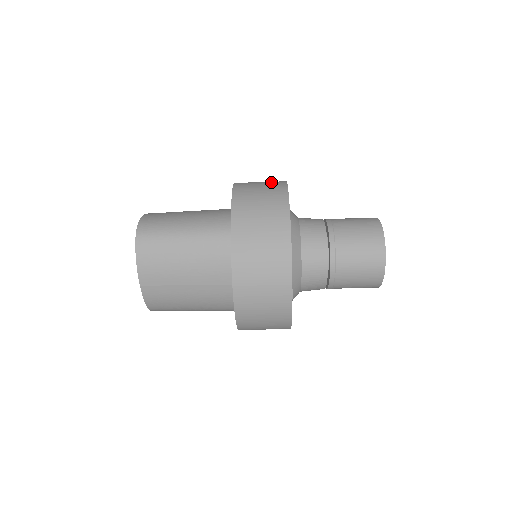
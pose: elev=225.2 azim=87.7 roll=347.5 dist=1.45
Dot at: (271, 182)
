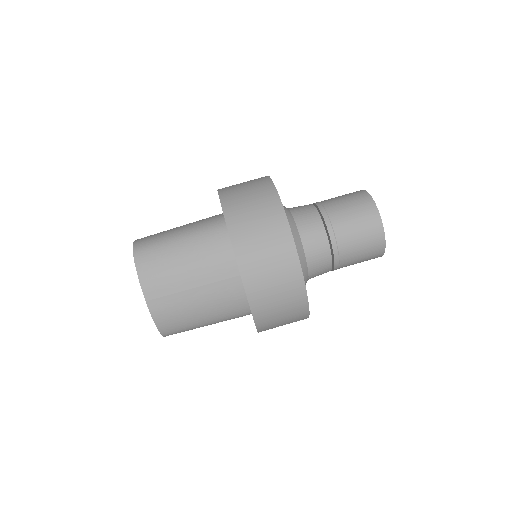
Dot at: occluded
